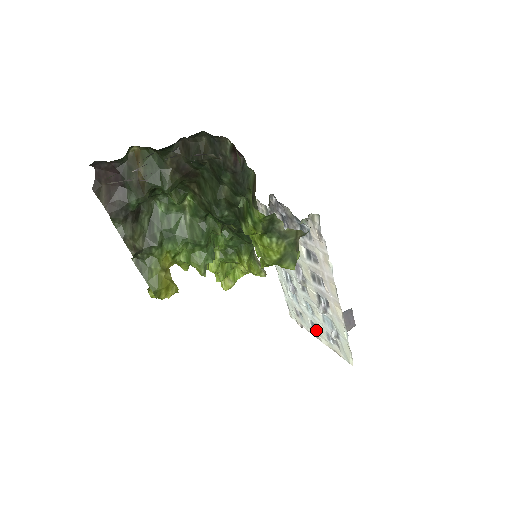
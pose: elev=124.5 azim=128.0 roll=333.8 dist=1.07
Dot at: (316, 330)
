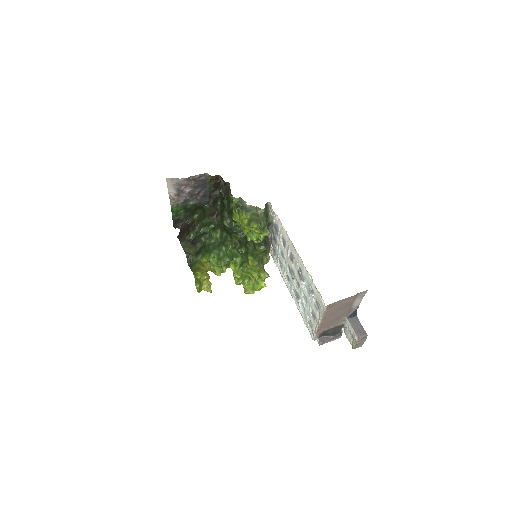
Dot at: (315, 318)
